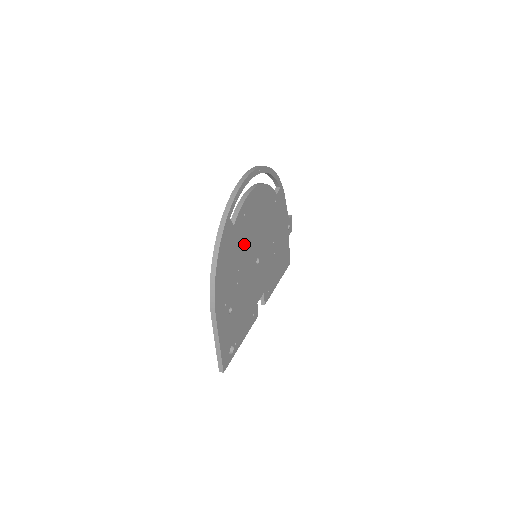
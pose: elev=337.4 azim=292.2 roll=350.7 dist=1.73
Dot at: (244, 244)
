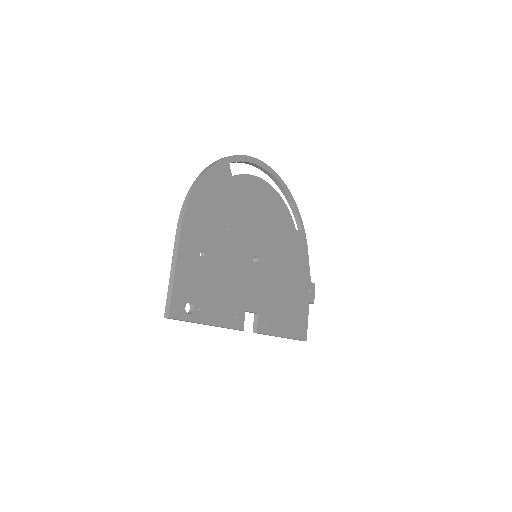
Dot at: (241, 214)
